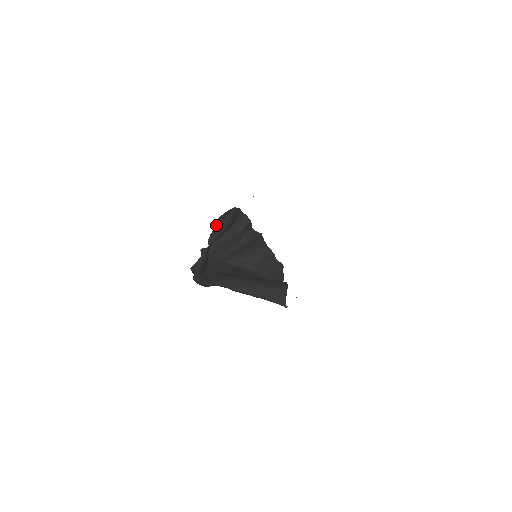
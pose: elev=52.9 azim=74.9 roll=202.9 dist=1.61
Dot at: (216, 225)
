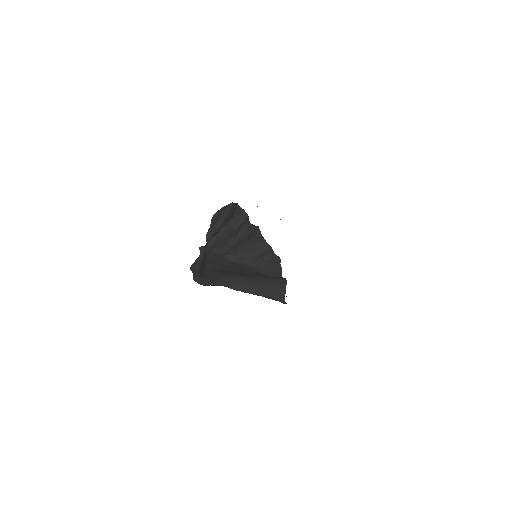
Dot at: (213, 220)
